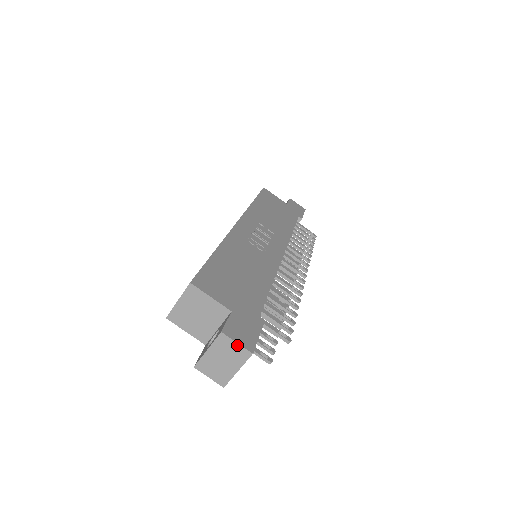
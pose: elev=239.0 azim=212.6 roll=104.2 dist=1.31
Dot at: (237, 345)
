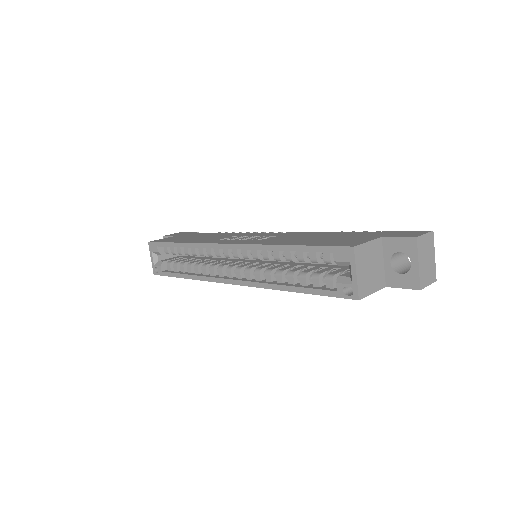
Dot at: (426, 236)
